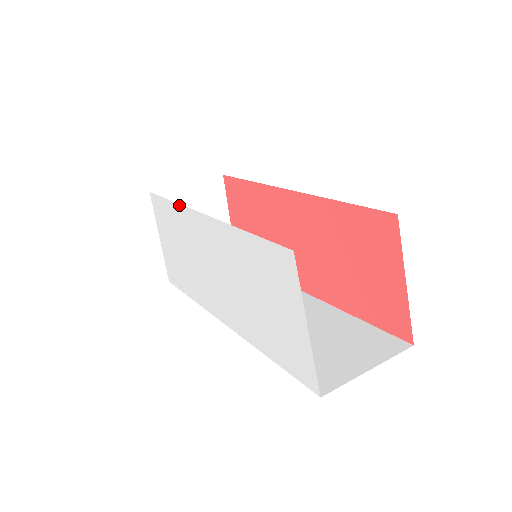
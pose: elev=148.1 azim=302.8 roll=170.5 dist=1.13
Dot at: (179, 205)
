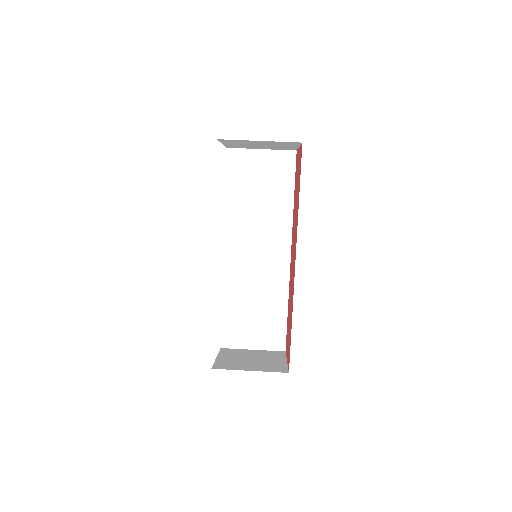
Dot at: occluded
